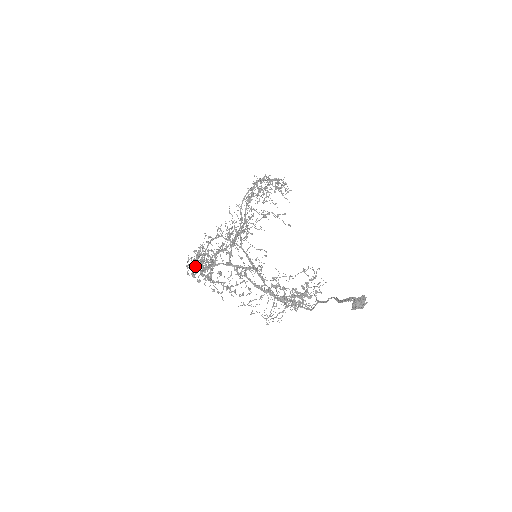
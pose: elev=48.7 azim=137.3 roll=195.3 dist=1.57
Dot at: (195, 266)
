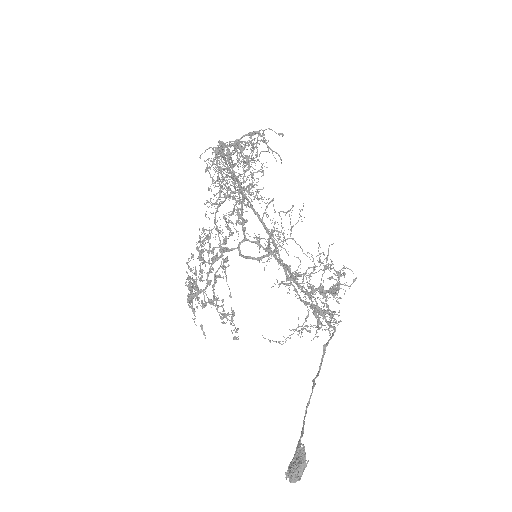
Dot at: (219, 232)
